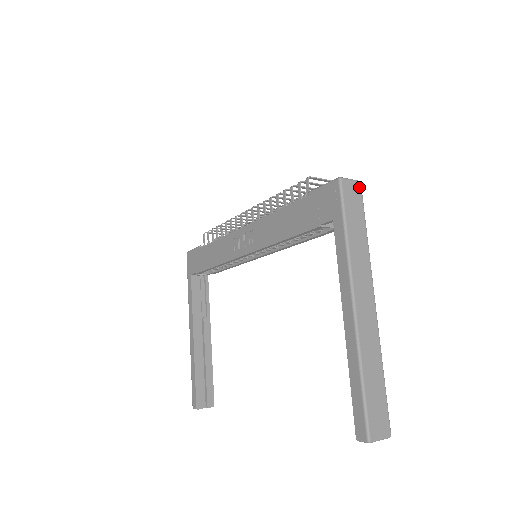
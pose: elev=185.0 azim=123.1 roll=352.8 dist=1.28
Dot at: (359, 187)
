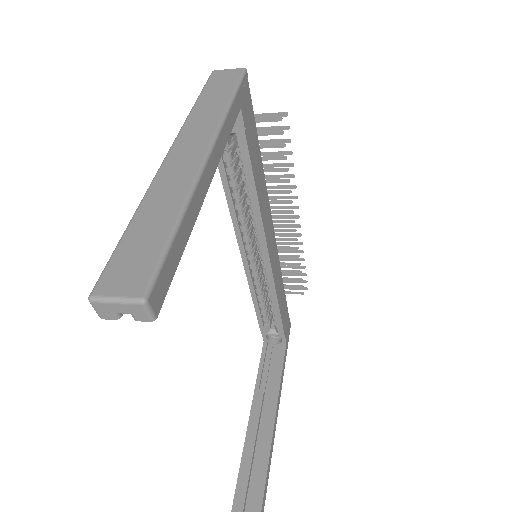
Dot at: (239, 71)
